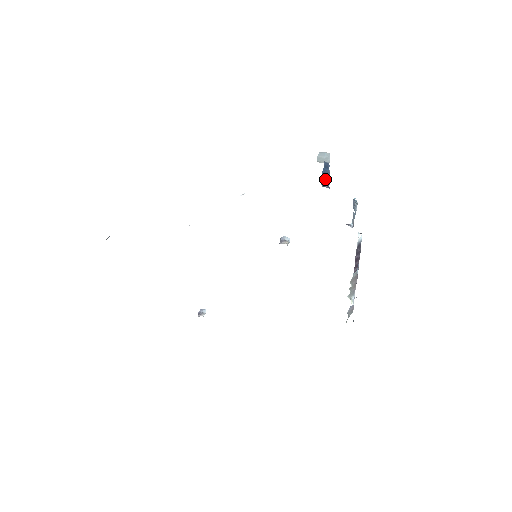
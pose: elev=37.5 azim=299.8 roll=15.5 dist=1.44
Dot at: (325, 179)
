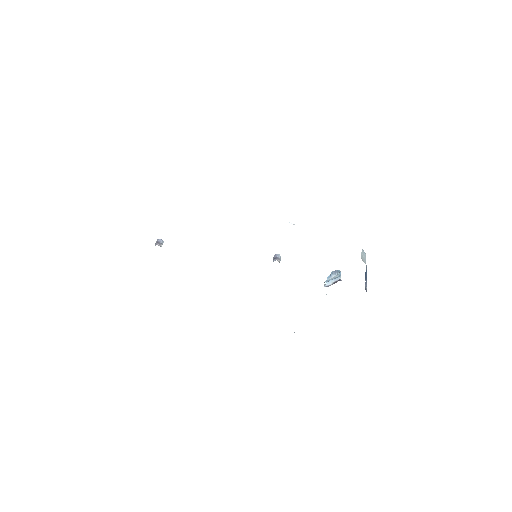
Dot at: (366, 283)
